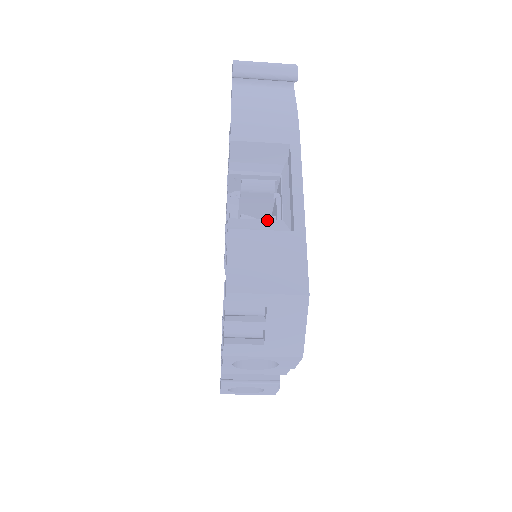
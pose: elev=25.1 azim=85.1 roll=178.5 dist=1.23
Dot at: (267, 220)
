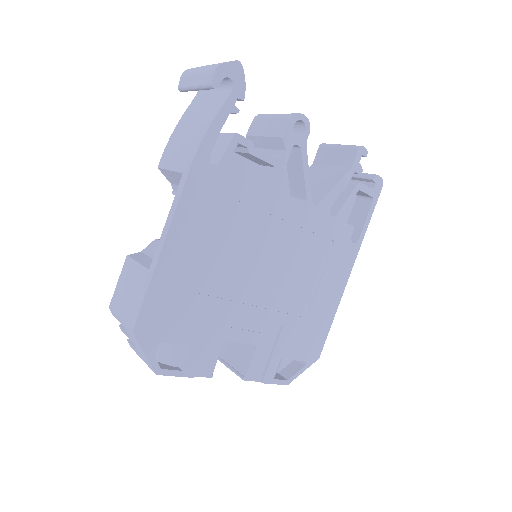
Dot at: occluded
